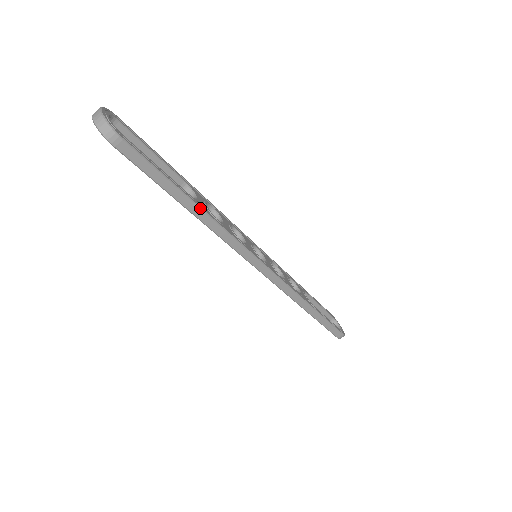
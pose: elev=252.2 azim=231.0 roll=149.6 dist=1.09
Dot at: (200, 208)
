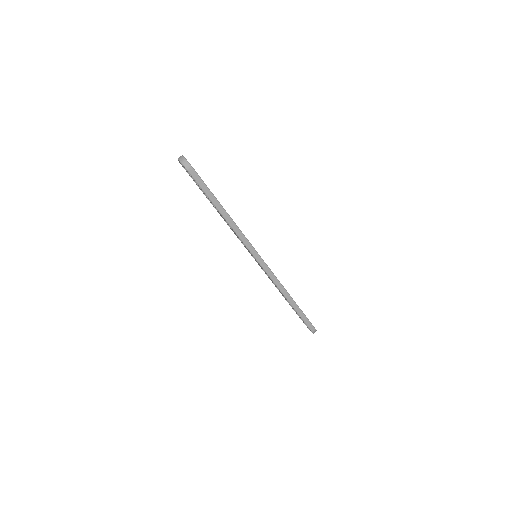
Dot at: (227, 213)
